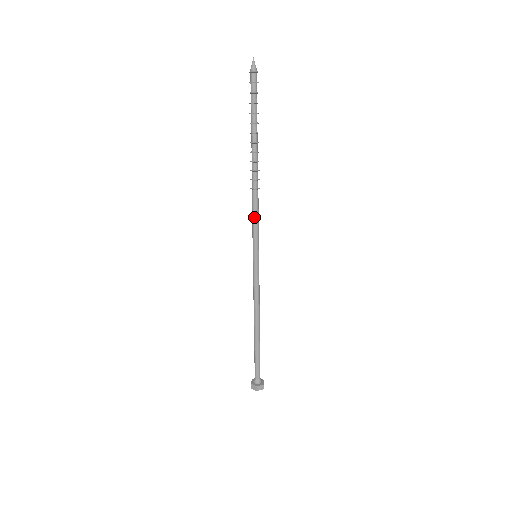
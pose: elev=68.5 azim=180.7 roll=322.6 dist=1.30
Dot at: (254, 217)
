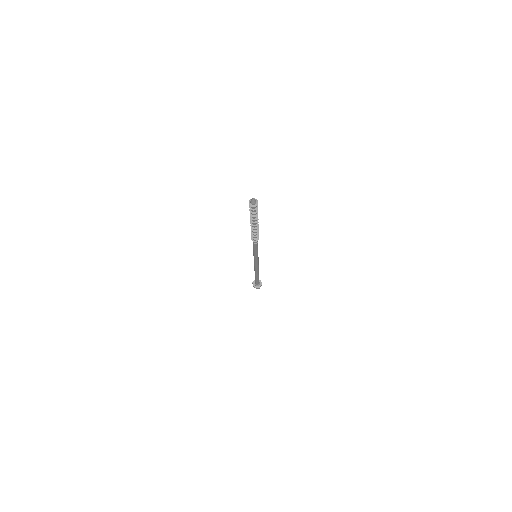
Dot at: (253, 247)
